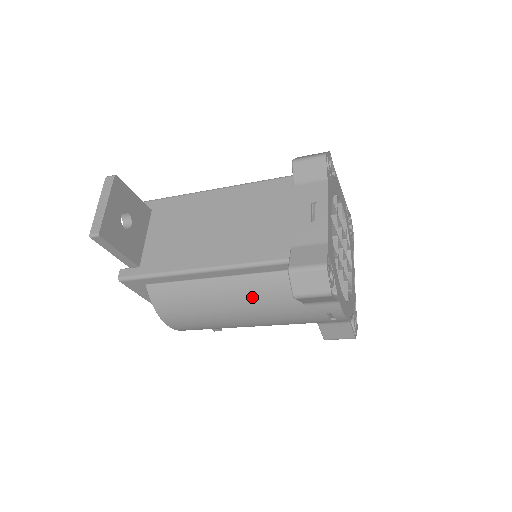
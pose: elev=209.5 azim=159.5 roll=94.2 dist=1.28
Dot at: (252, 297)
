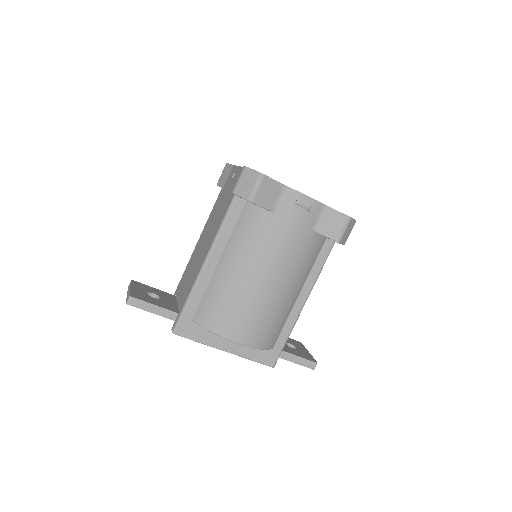
Dot at: (246, 245)
